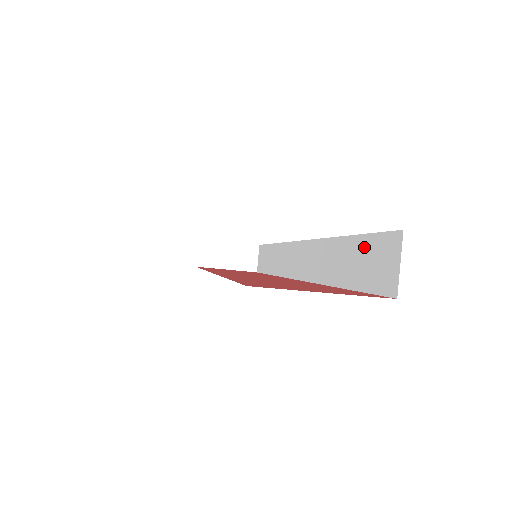
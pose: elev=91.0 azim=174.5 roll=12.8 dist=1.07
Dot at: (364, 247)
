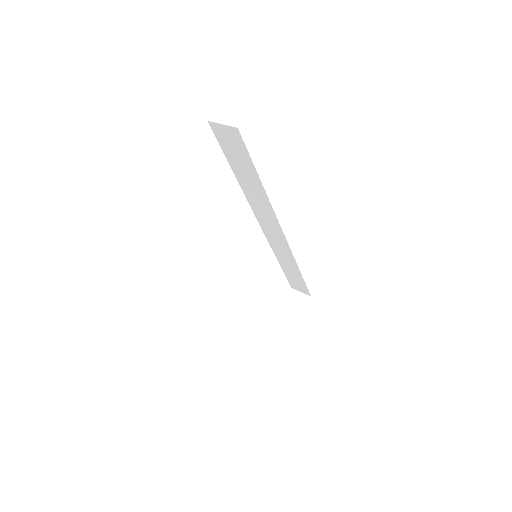
Dot at: (230, 155)
